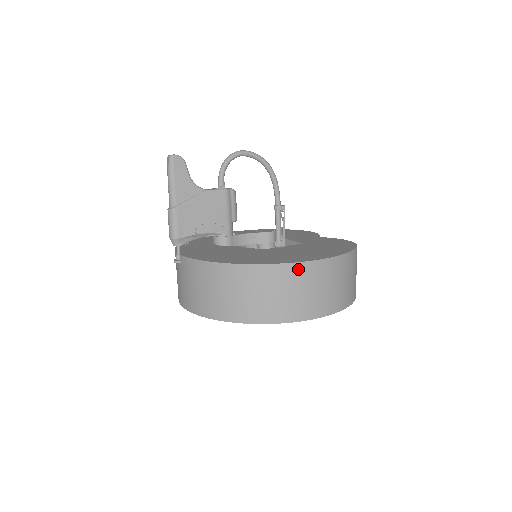
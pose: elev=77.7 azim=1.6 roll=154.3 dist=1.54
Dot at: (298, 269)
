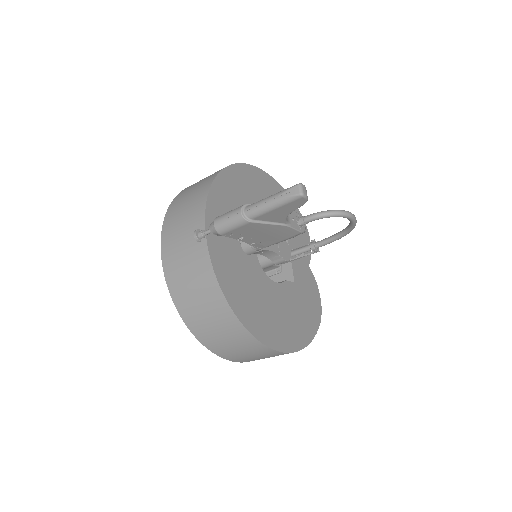
Dot at: (272, 352)
